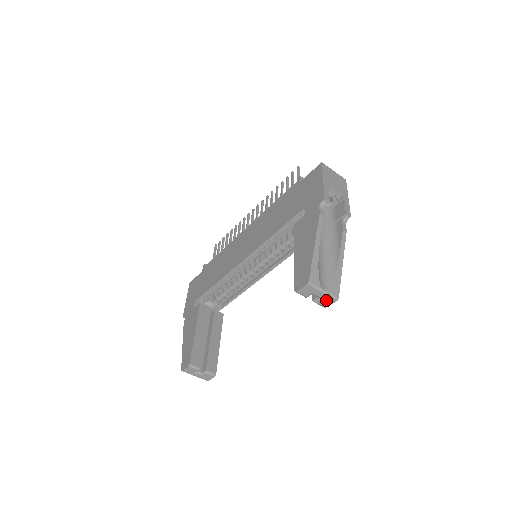
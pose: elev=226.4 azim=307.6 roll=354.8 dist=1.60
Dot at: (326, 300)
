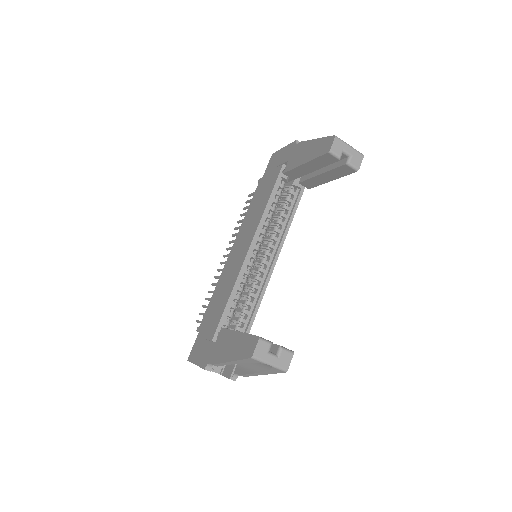
Dot at: (356, 157)
